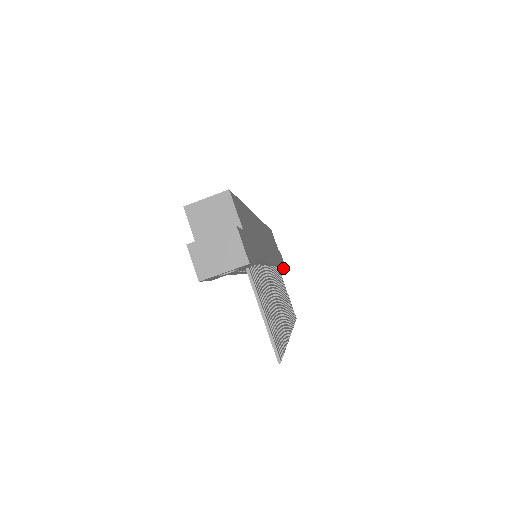
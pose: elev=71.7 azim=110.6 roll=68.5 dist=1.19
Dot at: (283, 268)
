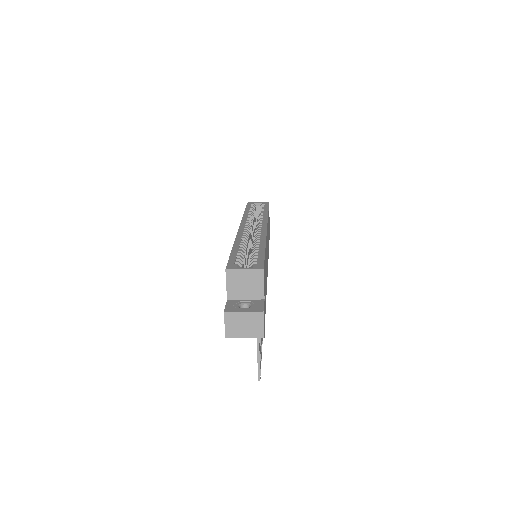
Dot at: occluded
